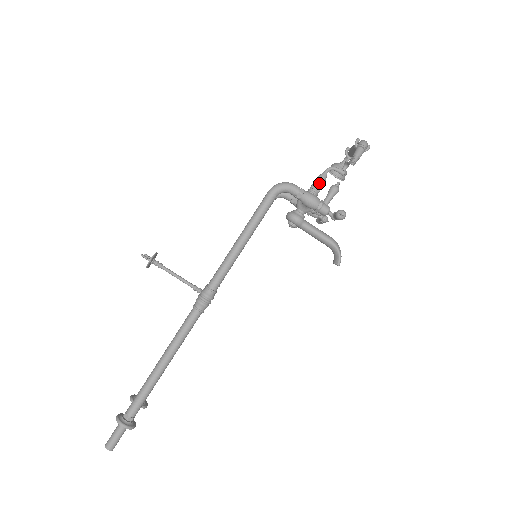
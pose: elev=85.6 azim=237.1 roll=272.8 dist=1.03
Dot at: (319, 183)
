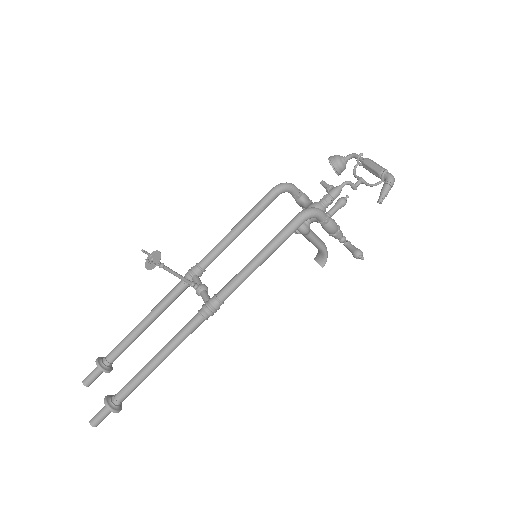
Dot at: (334, 198)
